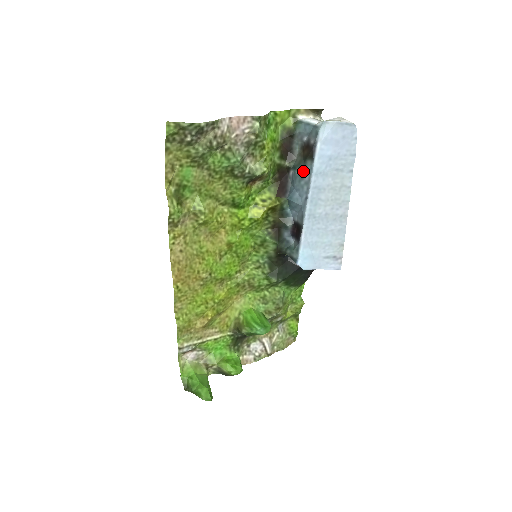
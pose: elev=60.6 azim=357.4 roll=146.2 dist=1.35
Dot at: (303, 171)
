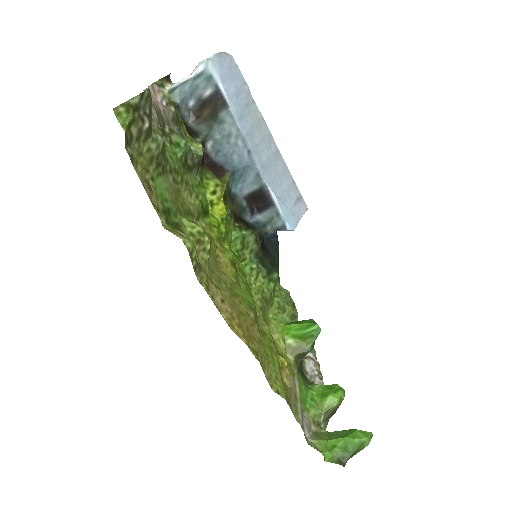
Dot at: (224, 128)
